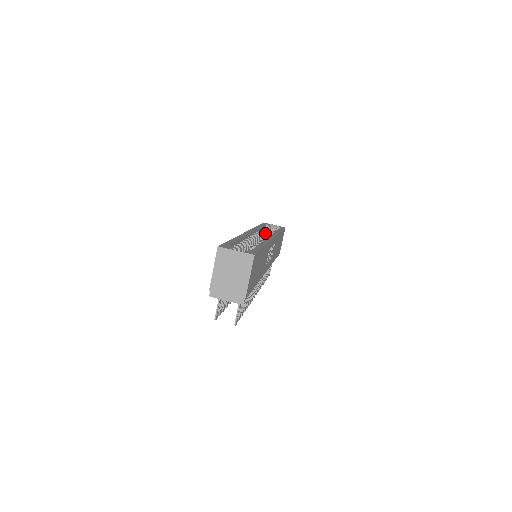
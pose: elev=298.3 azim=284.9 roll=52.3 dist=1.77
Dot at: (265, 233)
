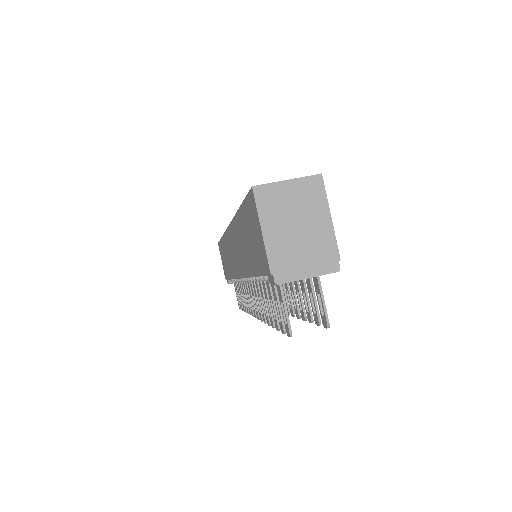
Dot at: occluded
